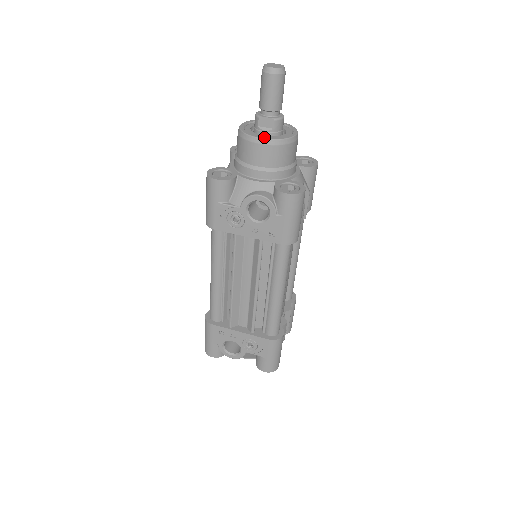
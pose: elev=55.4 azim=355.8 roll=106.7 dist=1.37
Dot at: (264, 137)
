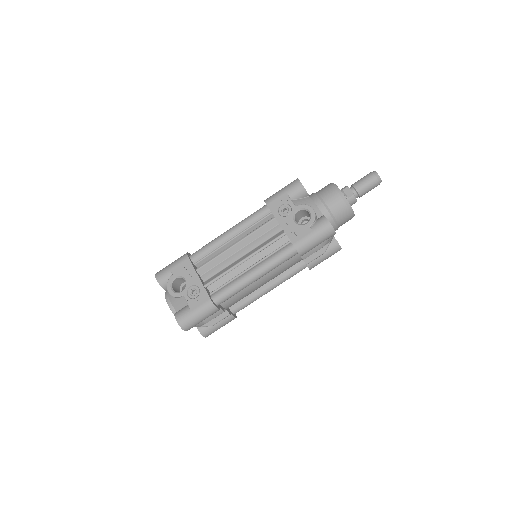
Dot at: occluded
